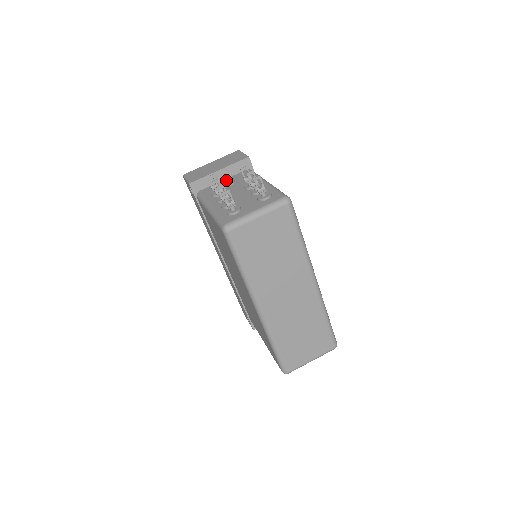
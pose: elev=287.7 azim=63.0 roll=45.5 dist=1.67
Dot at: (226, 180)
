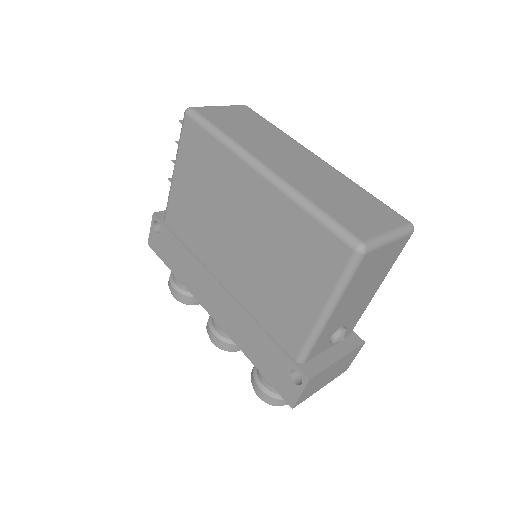
Dot at: occluded
